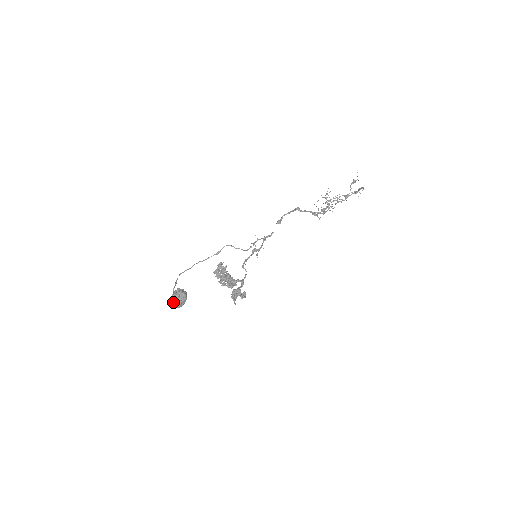
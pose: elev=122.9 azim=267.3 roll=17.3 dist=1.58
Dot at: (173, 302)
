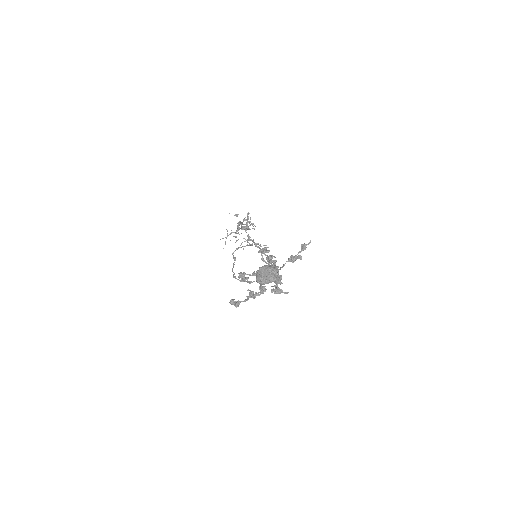
Dot at: (272, 275)
